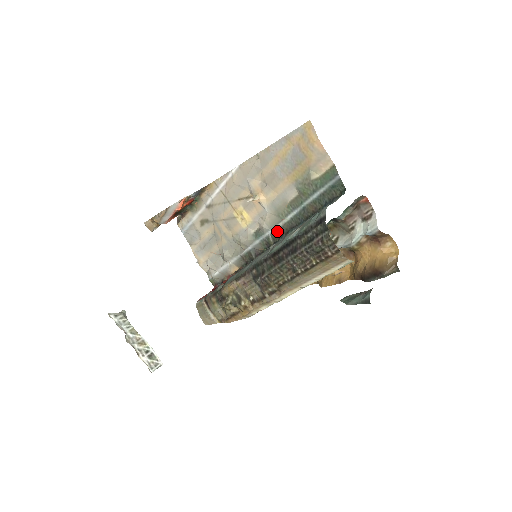
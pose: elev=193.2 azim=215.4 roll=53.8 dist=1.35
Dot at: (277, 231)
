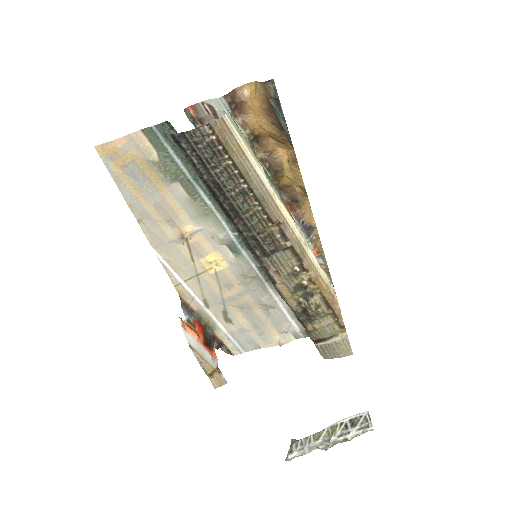
Dot at: (227, 222)
